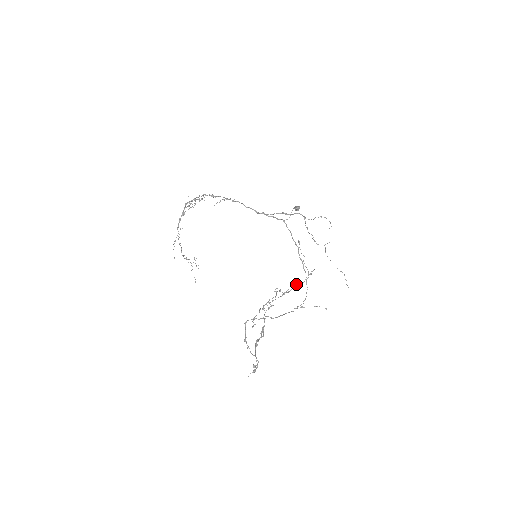
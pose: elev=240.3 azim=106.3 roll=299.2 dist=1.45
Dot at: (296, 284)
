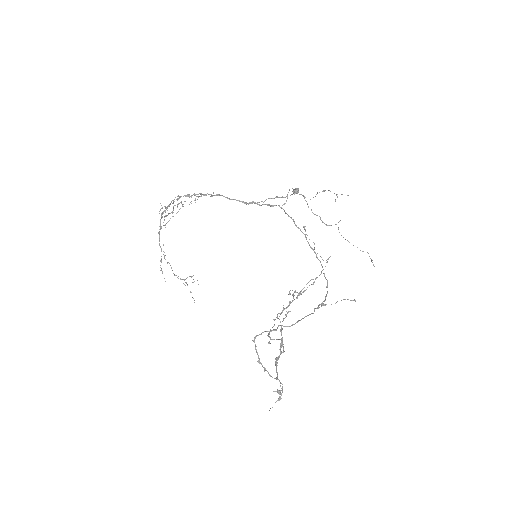
Dot at: (311, 279)
